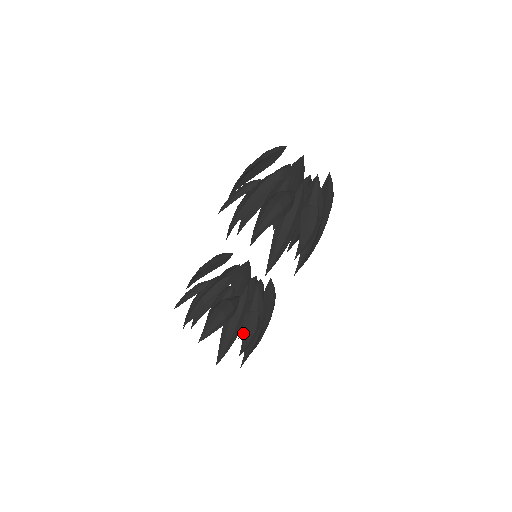
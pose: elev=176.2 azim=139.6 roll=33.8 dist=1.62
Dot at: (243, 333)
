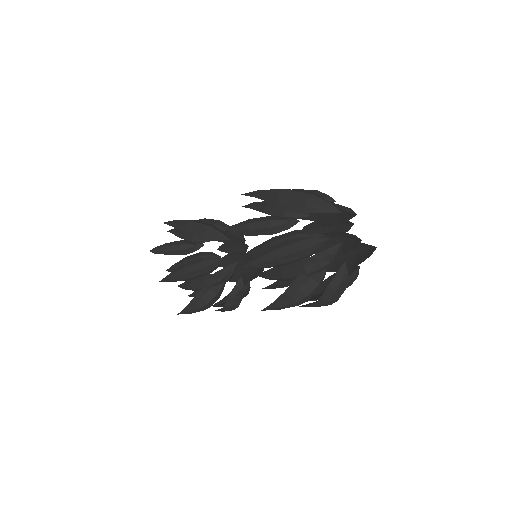
Dot at: (223, 308)
